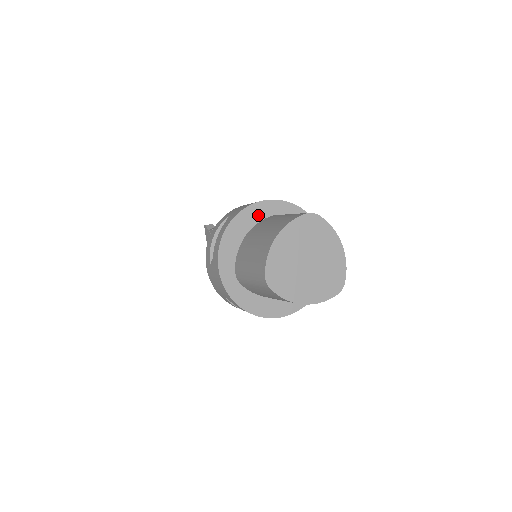
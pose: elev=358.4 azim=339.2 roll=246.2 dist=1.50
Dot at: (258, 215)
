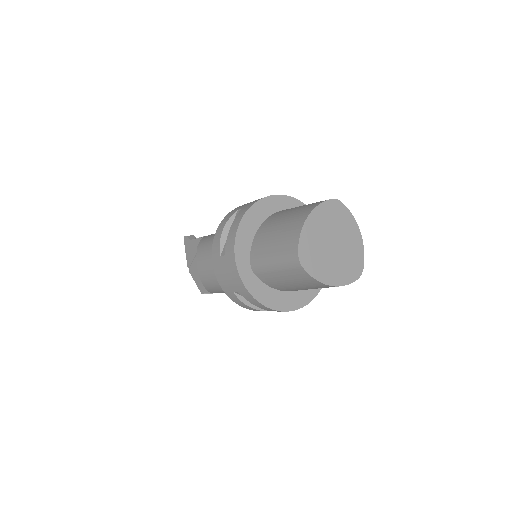
Dot at: (271, 208)
